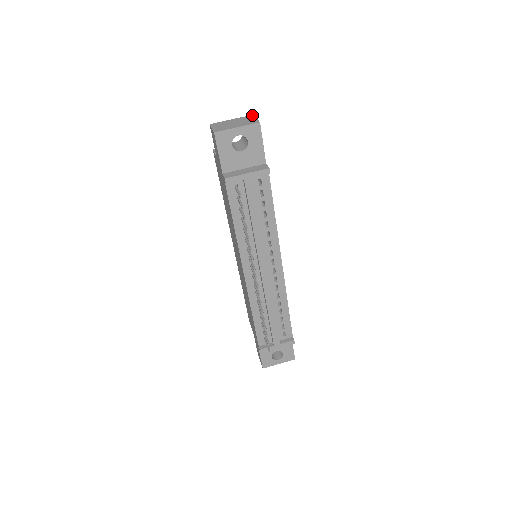
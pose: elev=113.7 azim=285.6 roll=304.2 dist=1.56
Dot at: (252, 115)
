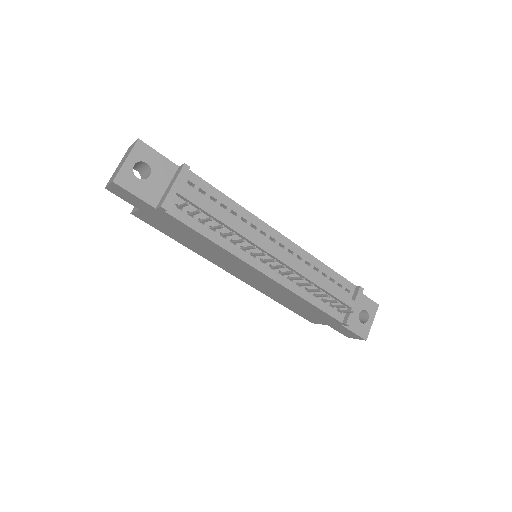
Dot at: (128, 148)
